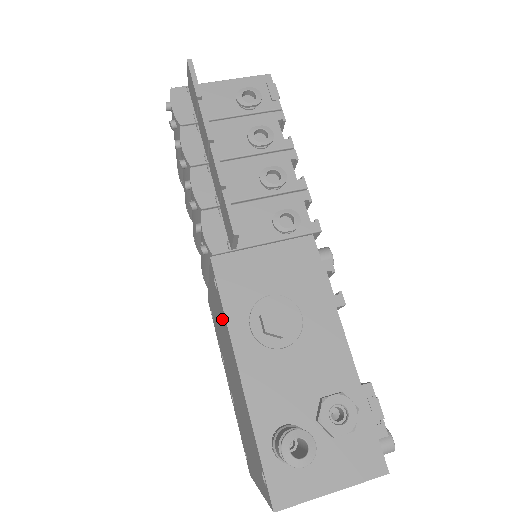
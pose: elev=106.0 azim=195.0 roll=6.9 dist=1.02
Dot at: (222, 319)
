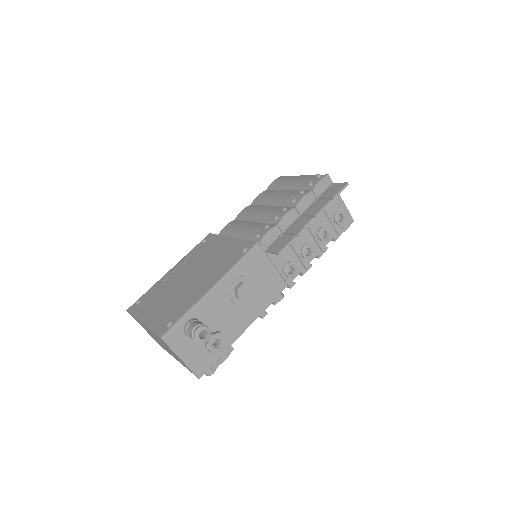
Dot at: (226, 261)
